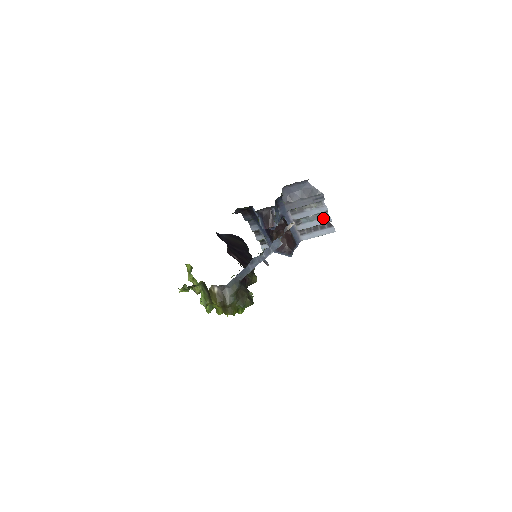
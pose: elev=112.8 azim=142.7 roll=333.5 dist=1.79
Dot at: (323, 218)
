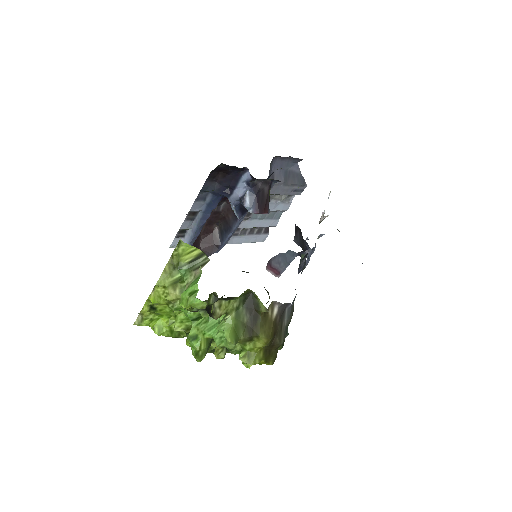
Dot at: (272, 219)
